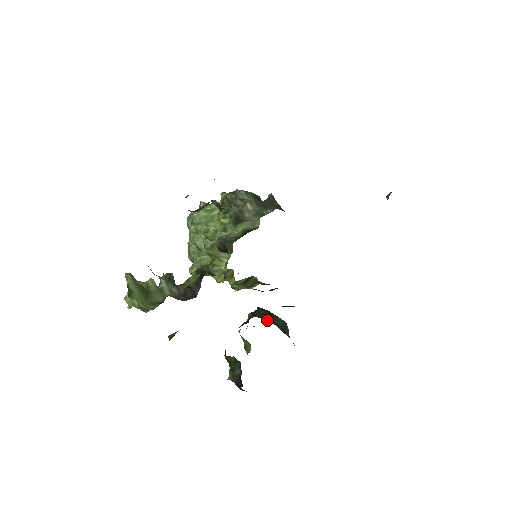
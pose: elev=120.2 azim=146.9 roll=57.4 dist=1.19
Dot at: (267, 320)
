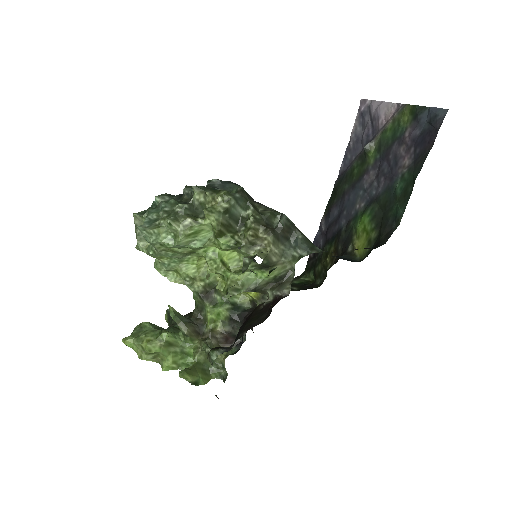
Dot at: occluded
